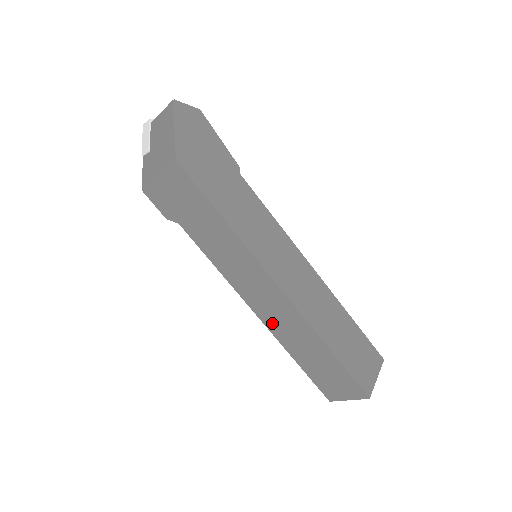
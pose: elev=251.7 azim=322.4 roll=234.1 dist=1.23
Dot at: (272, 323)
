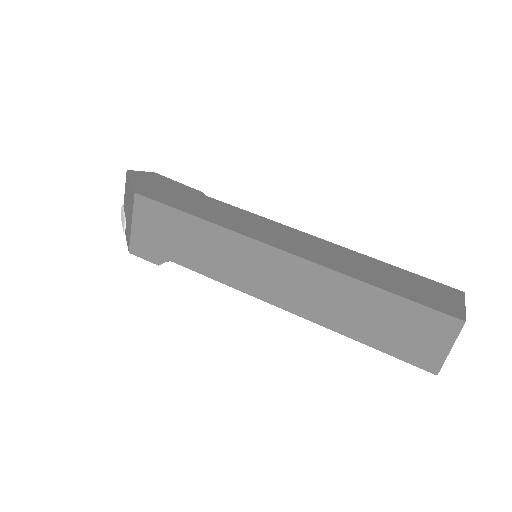
Dot at: (304, 306)
